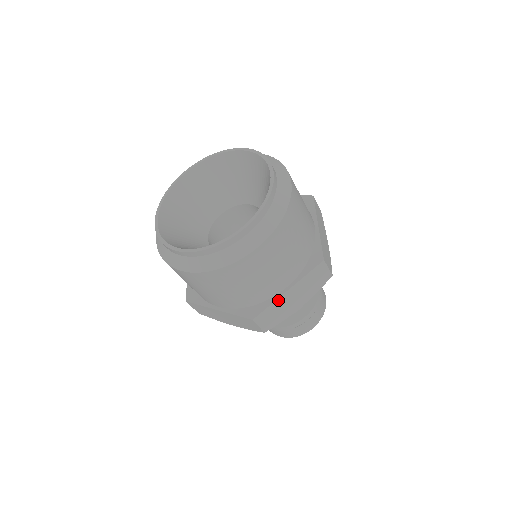
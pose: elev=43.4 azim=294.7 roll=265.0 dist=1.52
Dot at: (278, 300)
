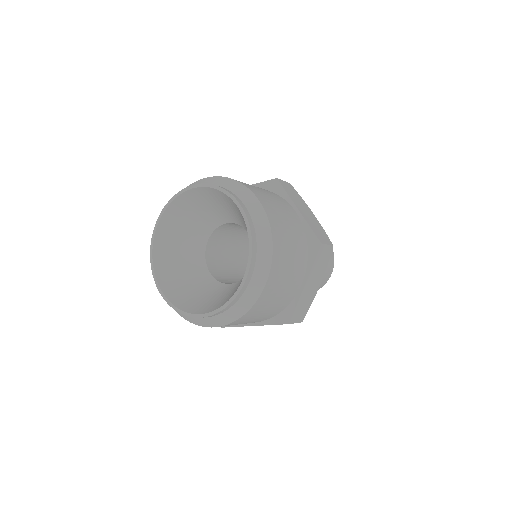
Dot at: (301, 297)
